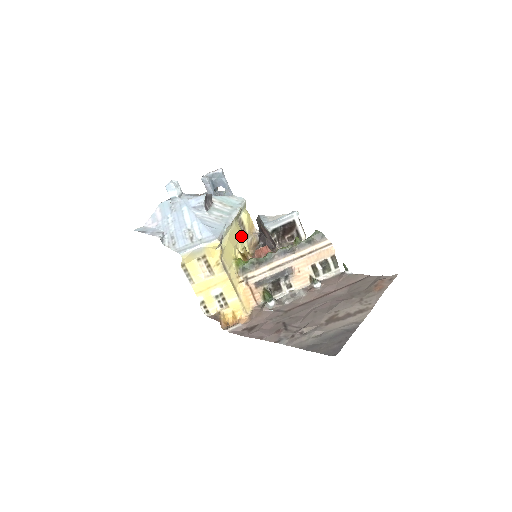
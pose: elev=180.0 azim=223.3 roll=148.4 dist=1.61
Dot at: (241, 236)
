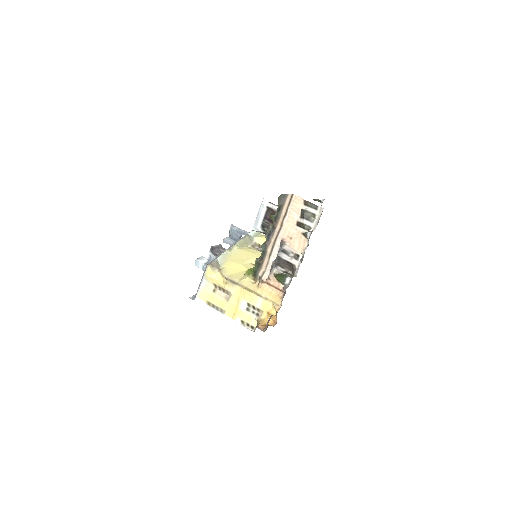
Dot at: (255, 254)
